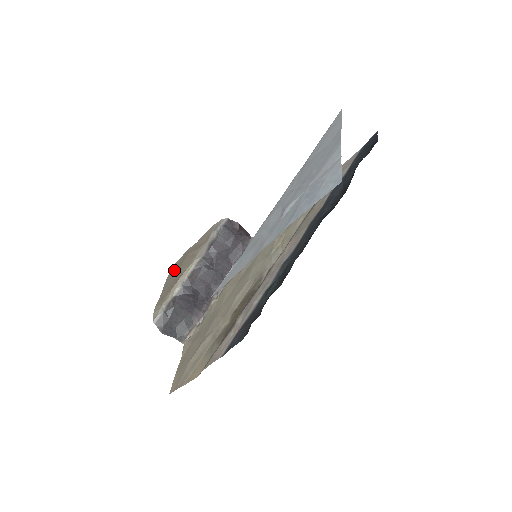
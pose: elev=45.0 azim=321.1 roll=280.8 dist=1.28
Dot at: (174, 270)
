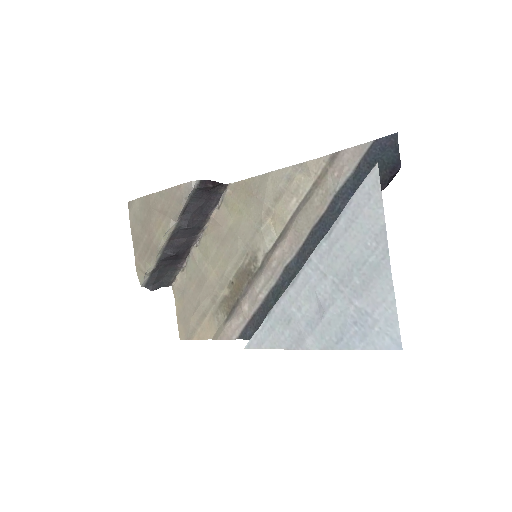
Dot at: (138, 219)
